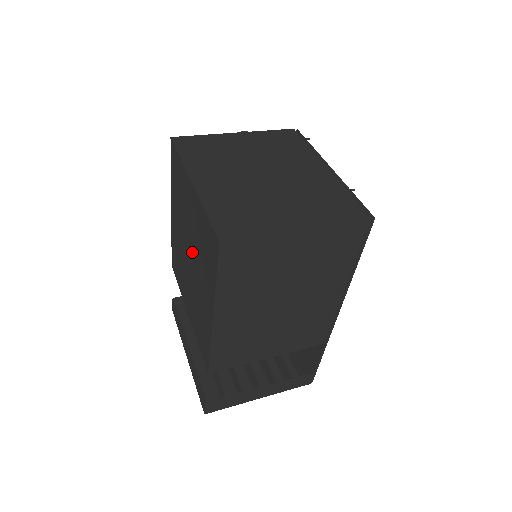
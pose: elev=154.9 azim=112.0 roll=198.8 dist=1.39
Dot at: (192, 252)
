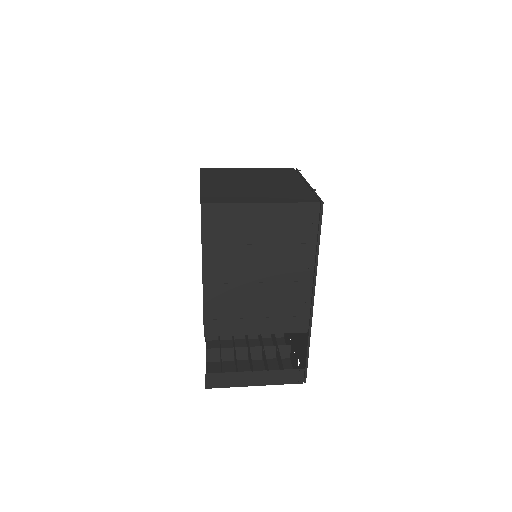
Dot at: occluded
